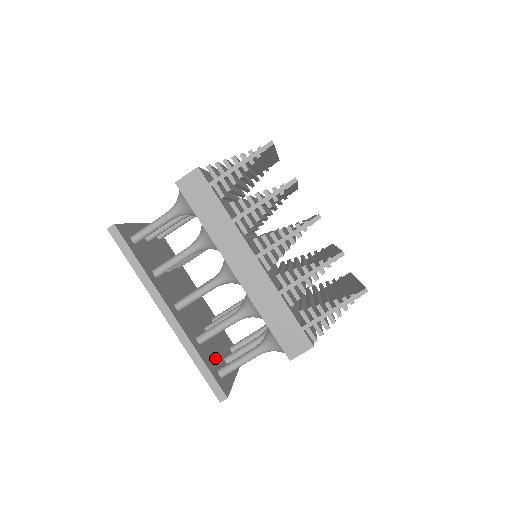
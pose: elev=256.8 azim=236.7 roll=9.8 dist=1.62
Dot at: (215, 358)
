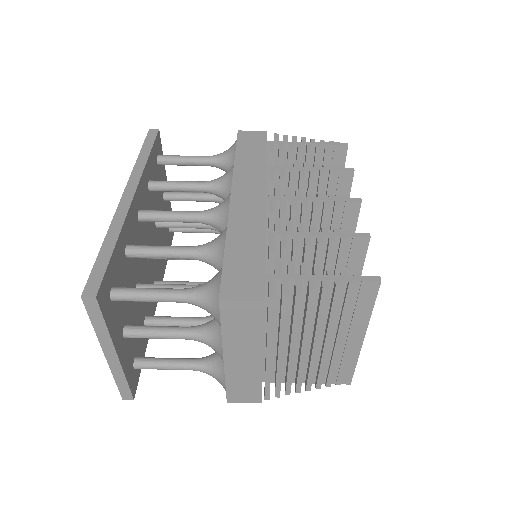
Dot at: occluded
